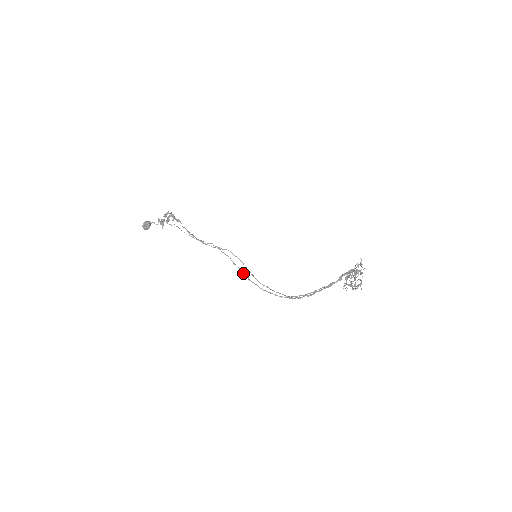
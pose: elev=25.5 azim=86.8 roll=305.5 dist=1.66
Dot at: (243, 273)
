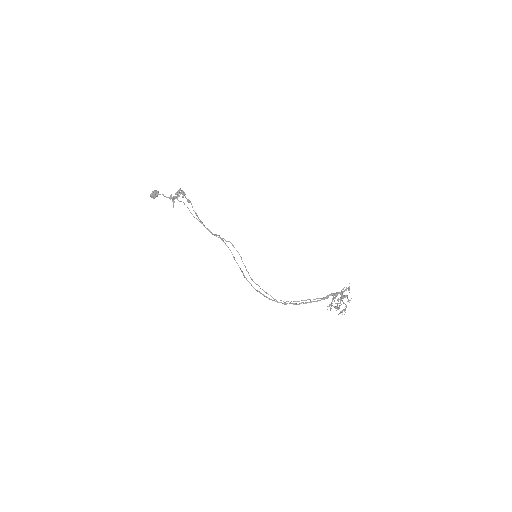
Dot at: (240, 269)
